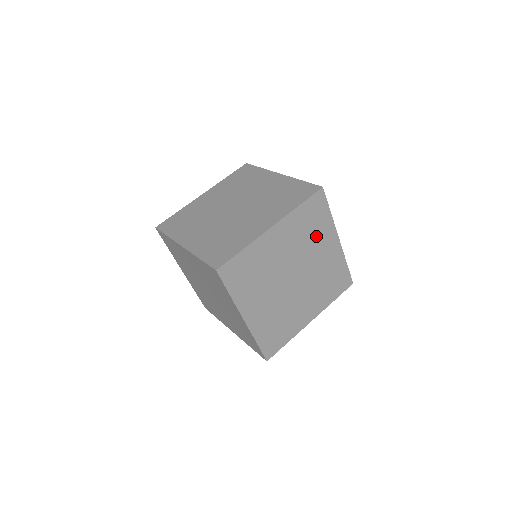
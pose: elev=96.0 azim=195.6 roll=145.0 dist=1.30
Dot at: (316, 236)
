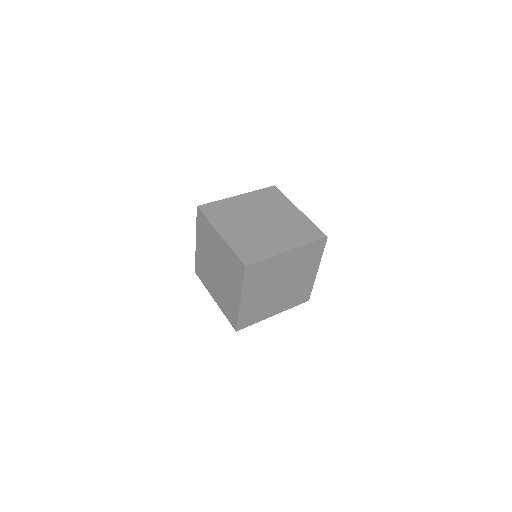
Dot at: (271, 270)
